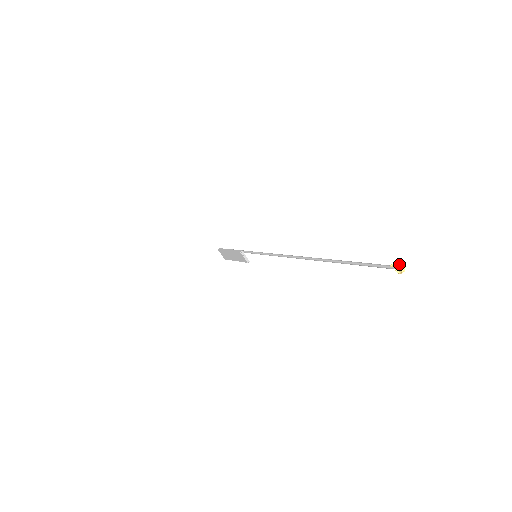
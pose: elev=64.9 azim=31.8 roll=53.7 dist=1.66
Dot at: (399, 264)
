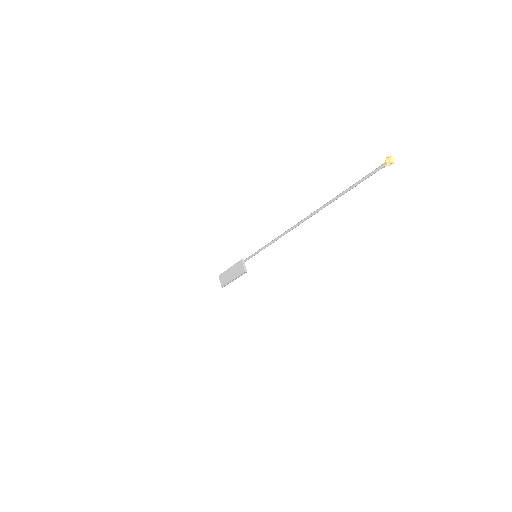
Dot at: (389, 156)
